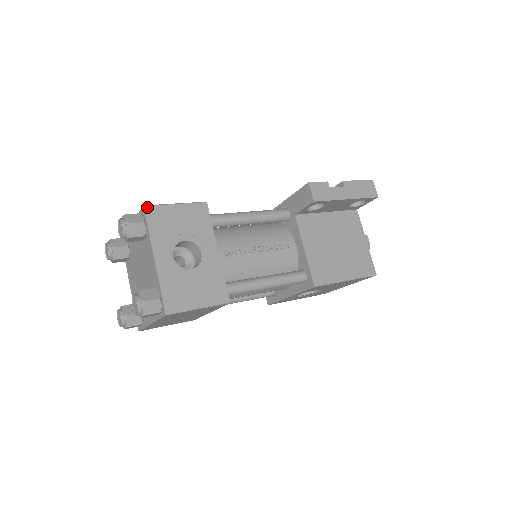
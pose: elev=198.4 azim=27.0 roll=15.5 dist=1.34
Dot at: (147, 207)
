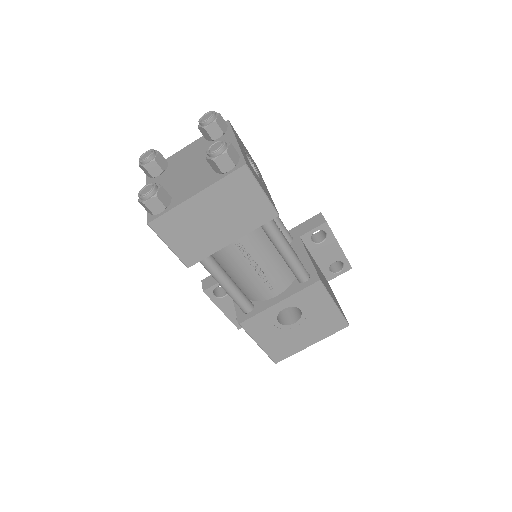
Dot at: (230, 123)
